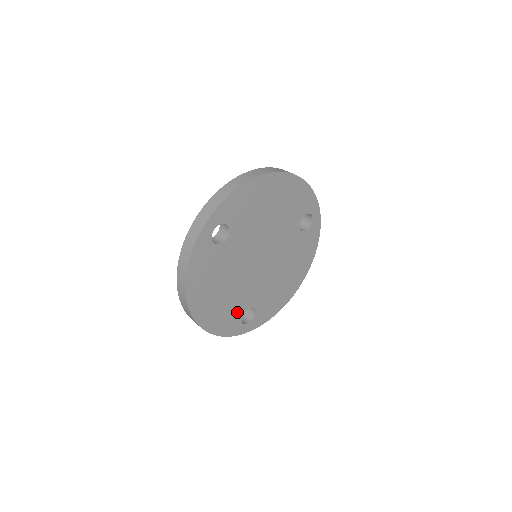
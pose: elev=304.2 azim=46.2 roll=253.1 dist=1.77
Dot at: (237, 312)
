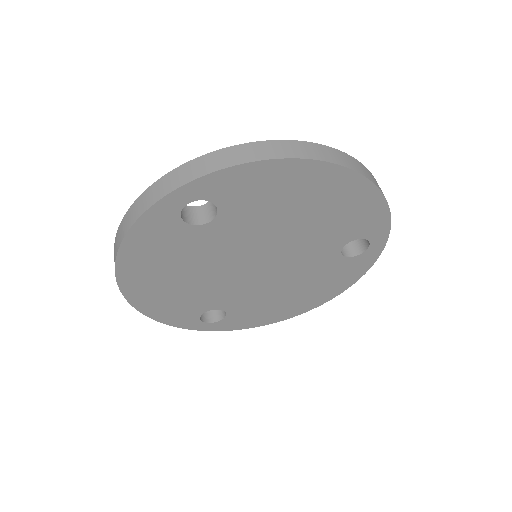
Dot at: (196, 307)
